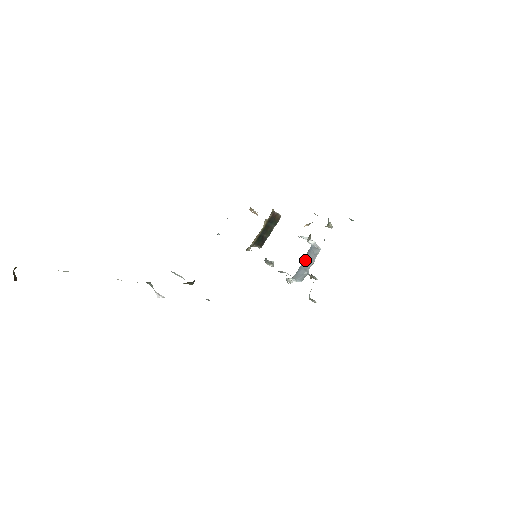
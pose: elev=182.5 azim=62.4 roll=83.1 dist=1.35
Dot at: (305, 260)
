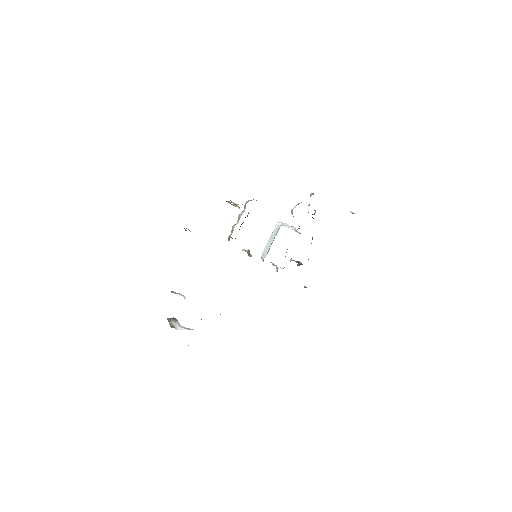
Dot at: occluded
